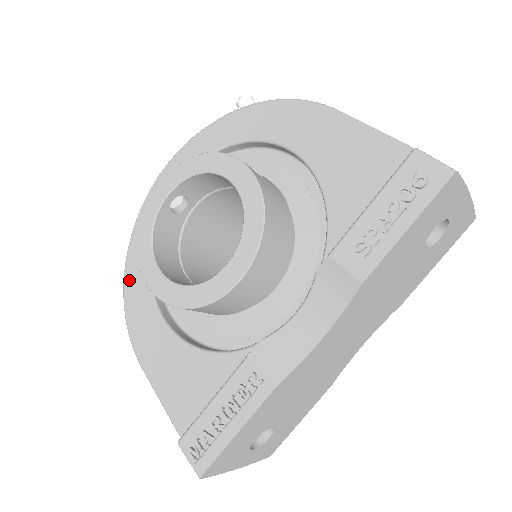
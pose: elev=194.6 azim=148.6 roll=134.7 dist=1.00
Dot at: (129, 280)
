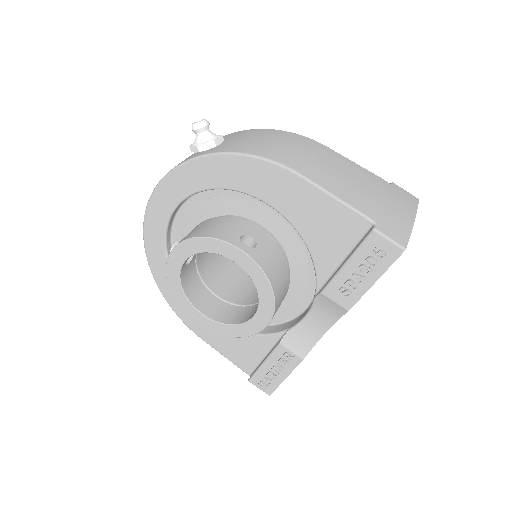
Dot at: (162, 286)
